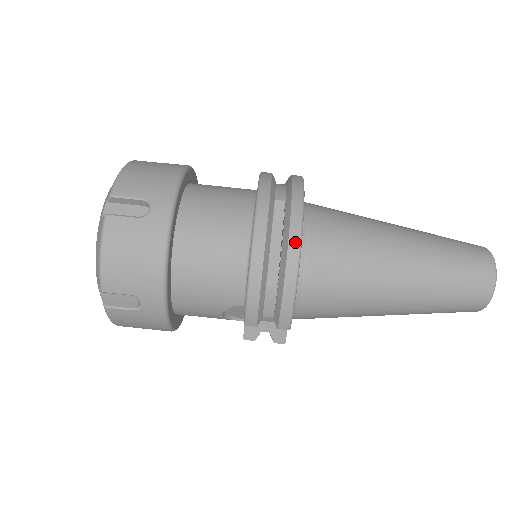
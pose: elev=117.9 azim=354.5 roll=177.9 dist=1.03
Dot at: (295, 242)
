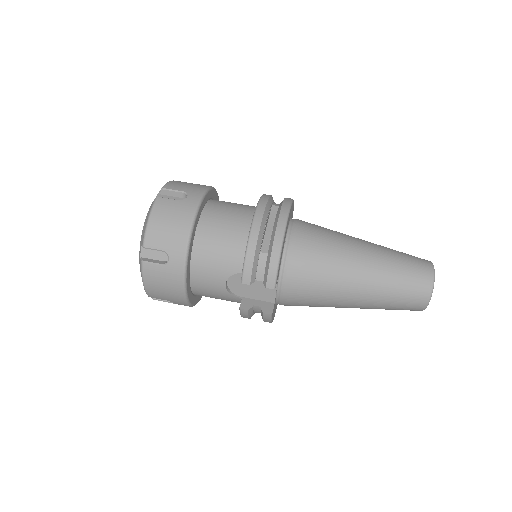
Dot at: (282, 222)
